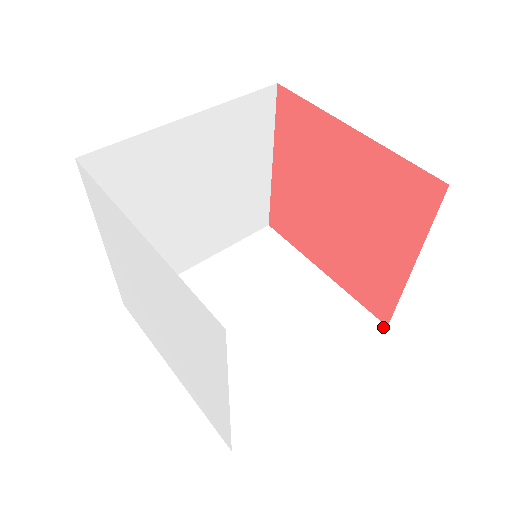
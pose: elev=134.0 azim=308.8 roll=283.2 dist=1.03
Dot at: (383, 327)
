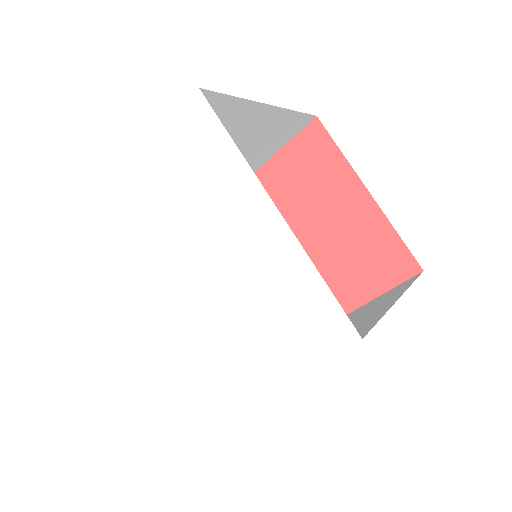
Dot at: occluded
